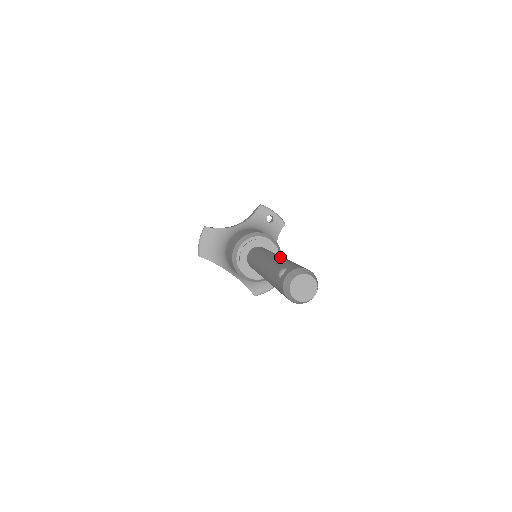
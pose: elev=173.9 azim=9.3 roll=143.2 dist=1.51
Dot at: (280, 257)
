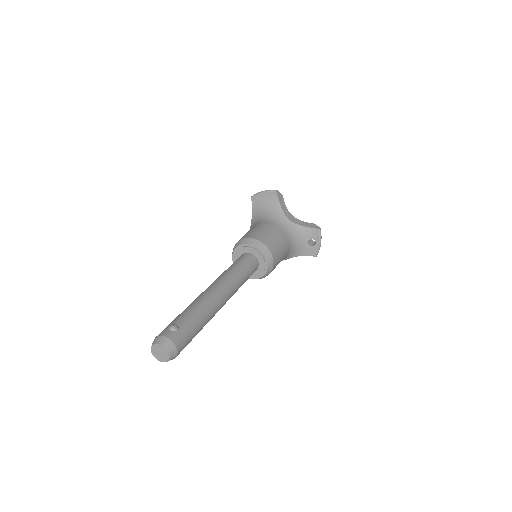
Dot at: (213, 305)
